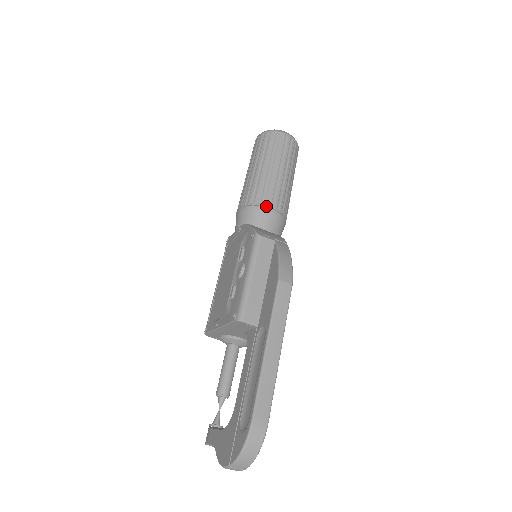
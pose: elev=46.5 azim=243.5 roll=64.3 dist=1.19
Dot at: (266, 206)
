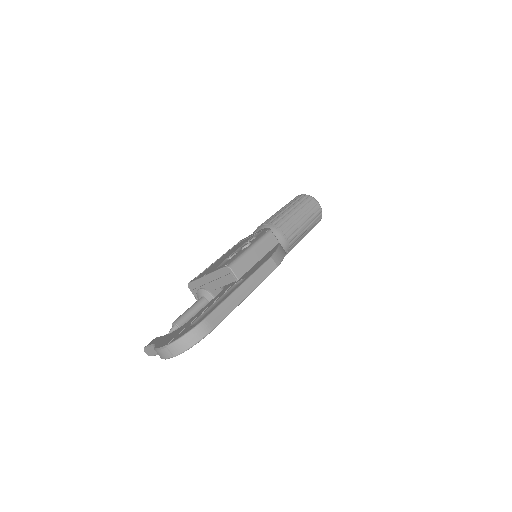
Dot at: (281, 232)
